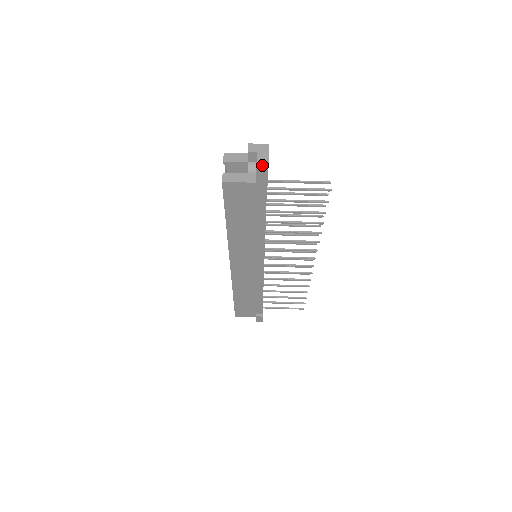
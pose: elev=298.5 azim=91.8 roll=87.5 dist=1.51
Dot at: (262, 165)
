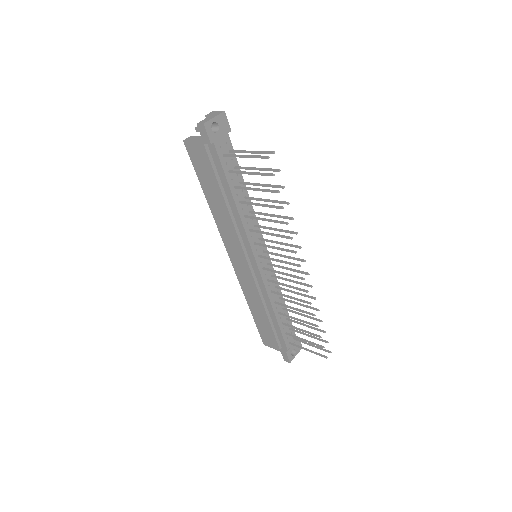
Dot at: (203, 121)
